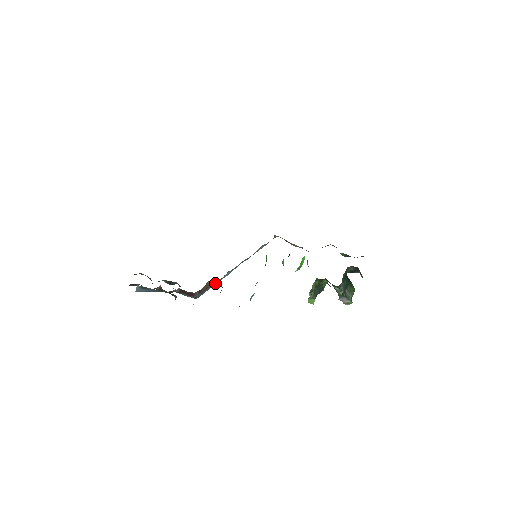
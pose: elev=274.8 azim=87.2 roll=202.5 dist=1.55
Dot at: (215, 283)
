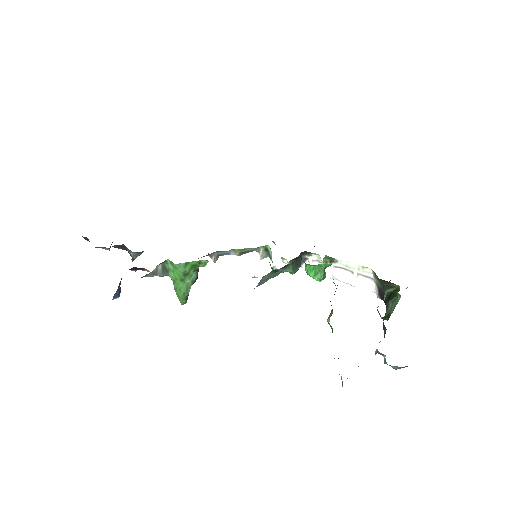
Dot at: occluded
